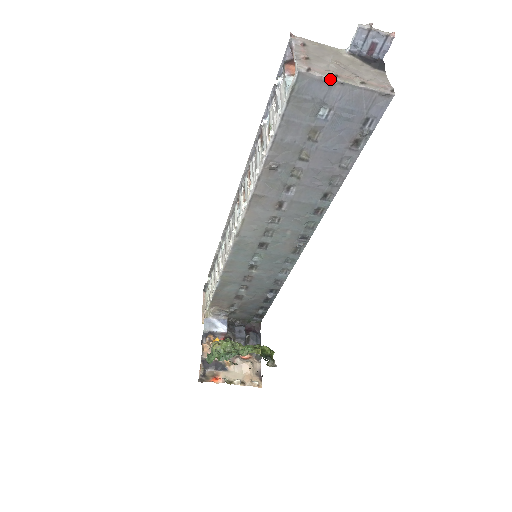
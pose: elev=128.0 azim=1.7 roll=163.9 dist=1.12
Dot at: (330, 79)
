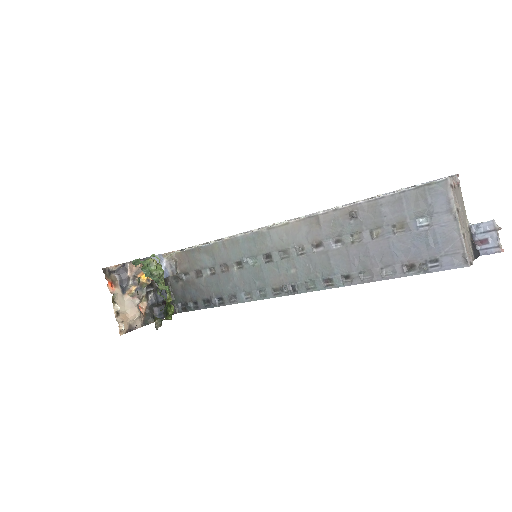
Dot at: (454, 206)
